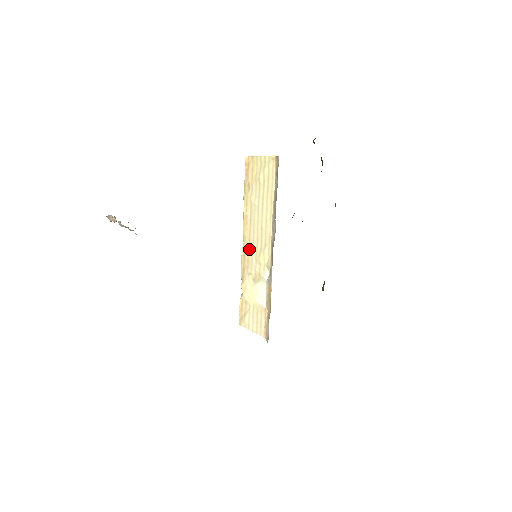
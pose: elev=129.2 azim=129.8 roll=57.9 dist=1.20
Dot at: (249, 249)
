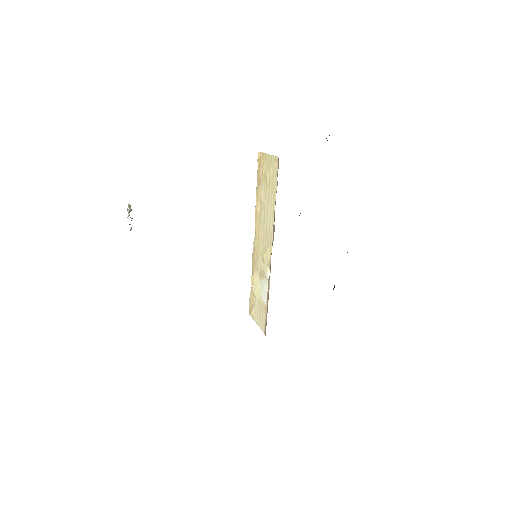
Dot at: (258, 245)
